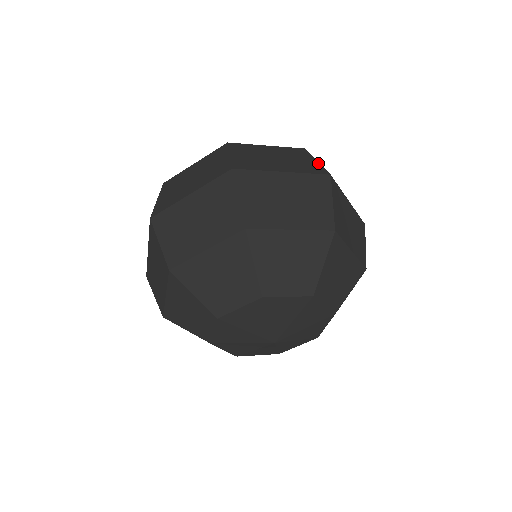
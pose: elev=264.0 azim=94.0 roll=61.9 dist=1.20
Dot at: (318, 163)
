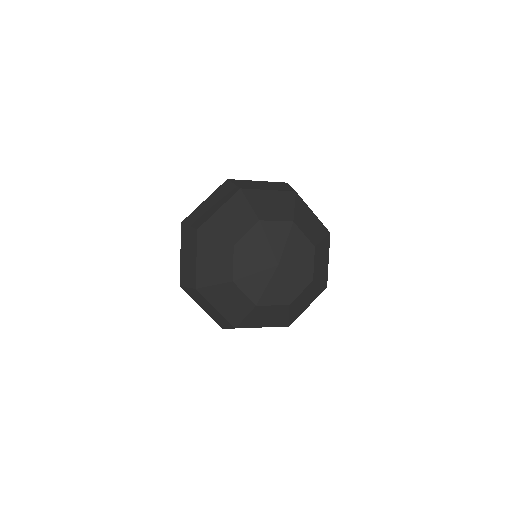
Dot at: occluded
